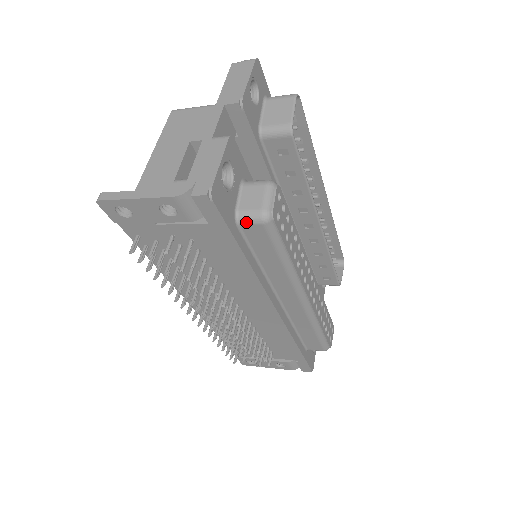
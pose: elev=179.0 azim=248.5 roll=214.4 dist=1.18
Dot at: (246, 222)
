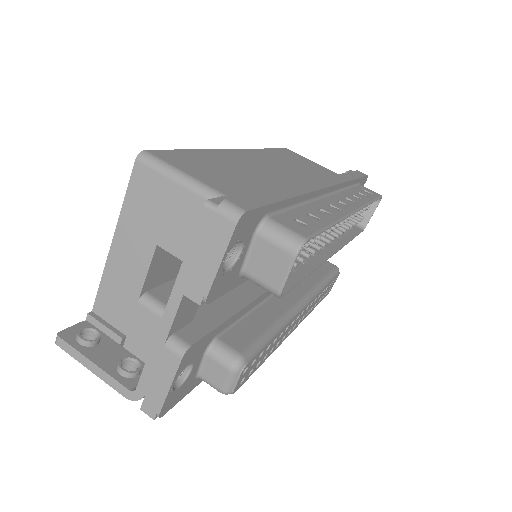
Dot at: (208, 383)
